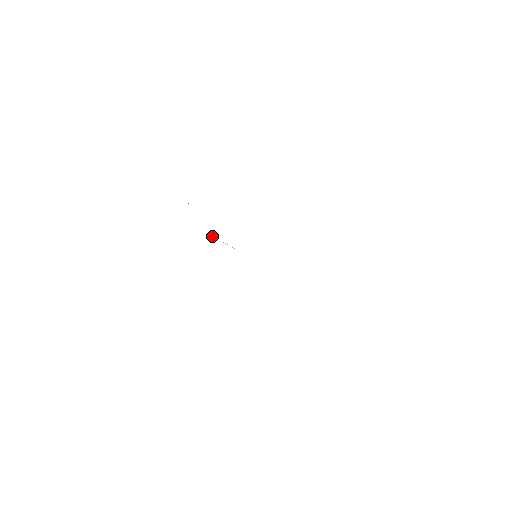
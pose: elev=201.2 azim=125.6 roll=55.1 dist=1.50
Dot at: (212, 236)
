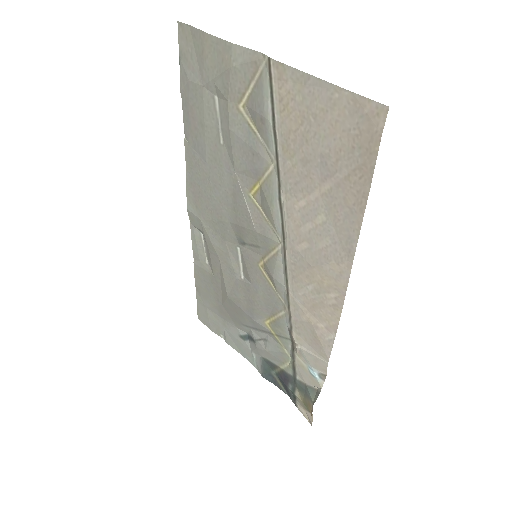
Dot at: (241, 188)
